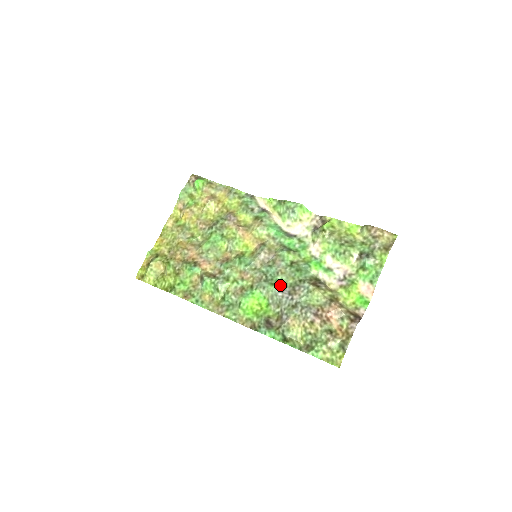
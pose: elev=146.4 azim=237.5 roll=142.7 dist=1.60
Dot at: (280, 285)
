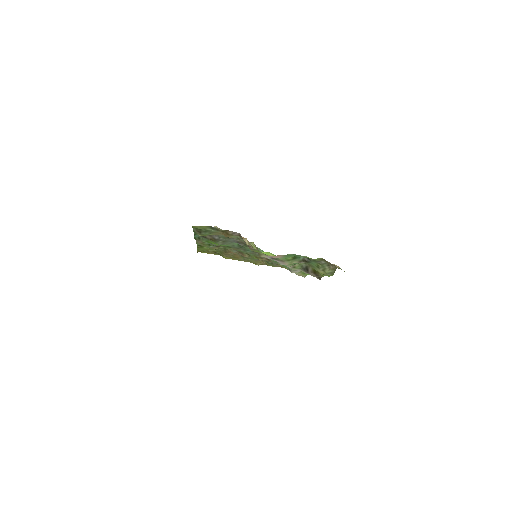
Dot at: occluded
